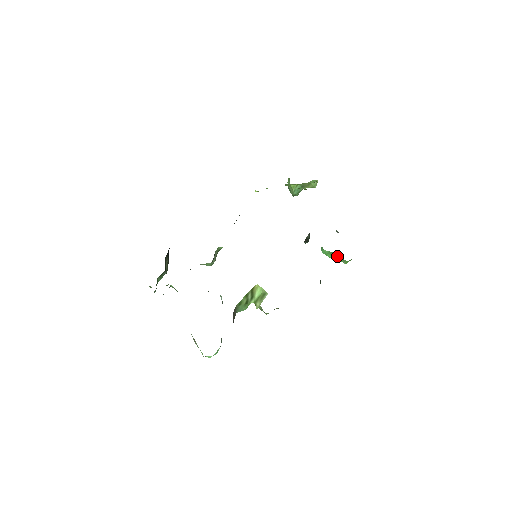
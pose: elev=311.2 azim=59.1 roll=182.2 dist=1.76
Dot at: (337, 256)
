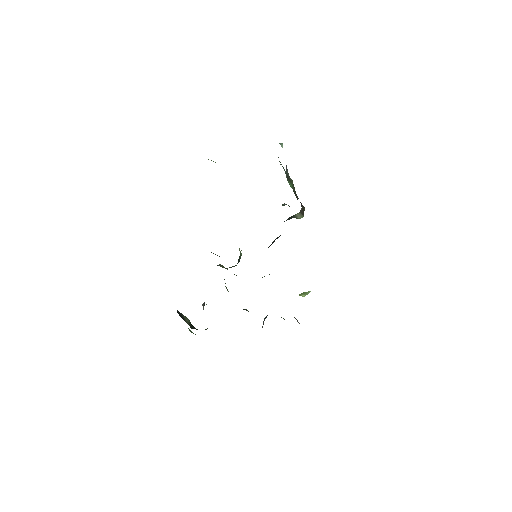
Dot at: occluded
